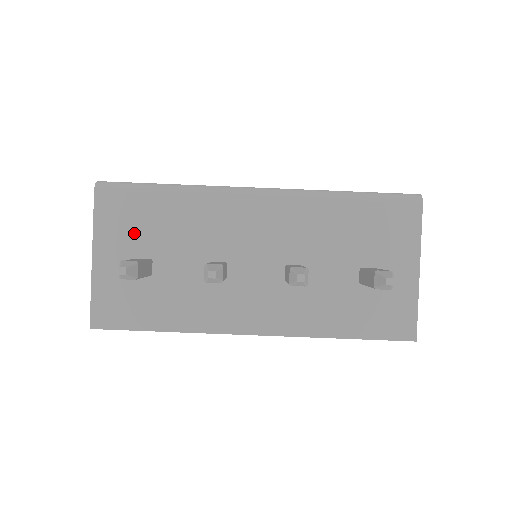
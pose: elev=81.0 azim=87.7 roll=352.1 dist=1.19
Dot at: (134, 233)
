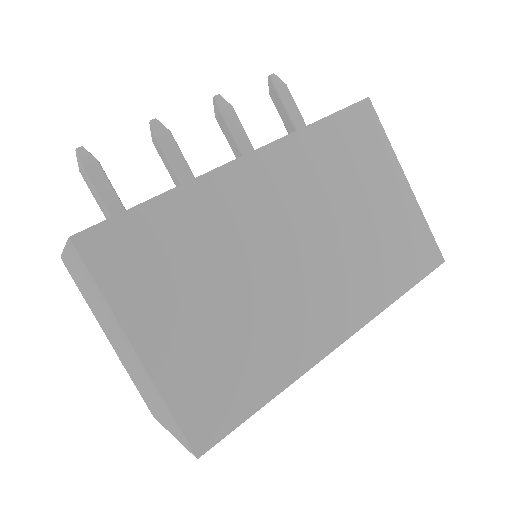
Dot at: occluded
